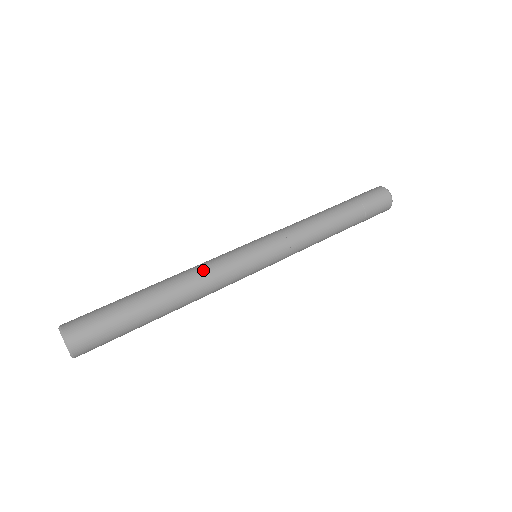
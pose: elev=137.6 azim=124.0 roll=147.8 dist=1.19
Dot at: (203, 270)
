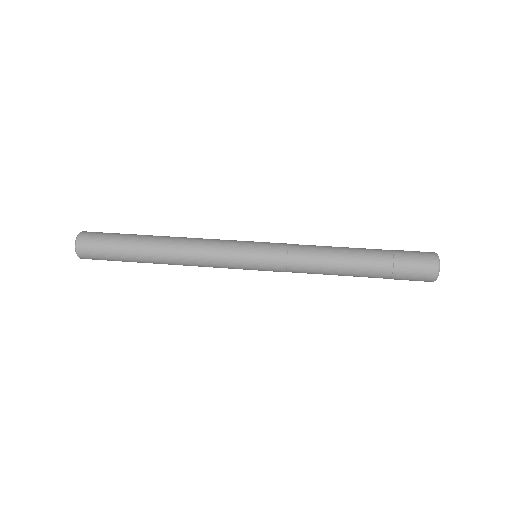
Dot at: (200, 238)
